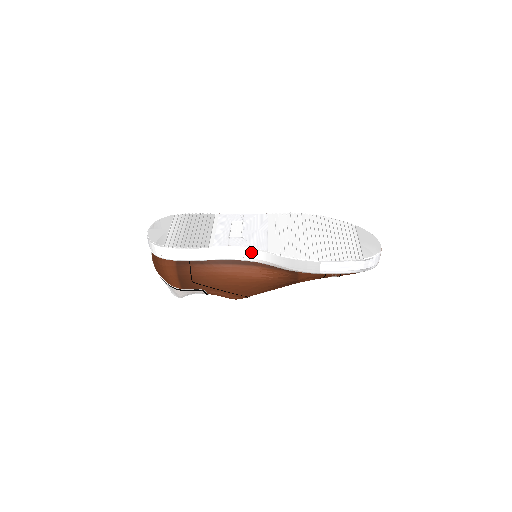
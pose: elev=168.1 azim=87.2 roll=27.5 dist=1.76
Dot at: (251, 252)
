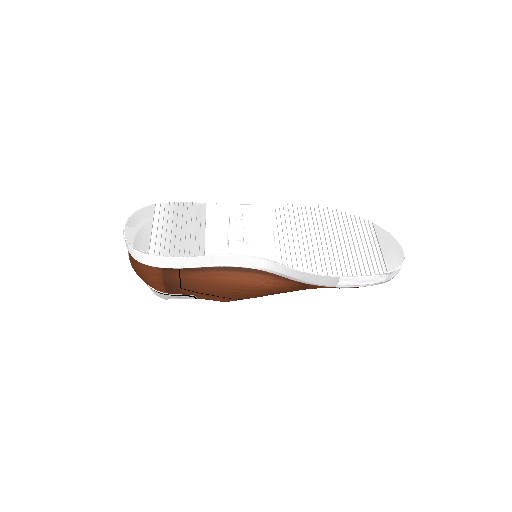
Dot at: (256, 261)
